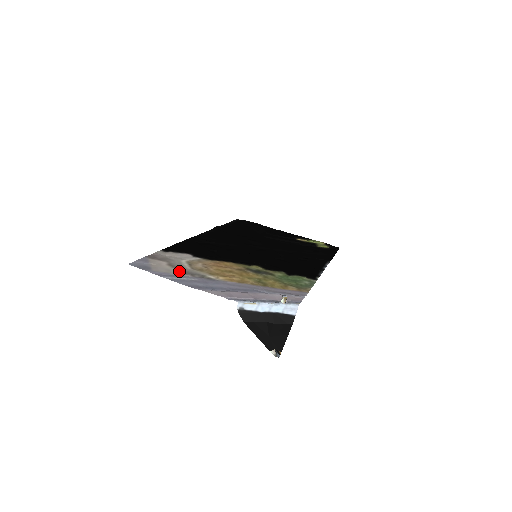
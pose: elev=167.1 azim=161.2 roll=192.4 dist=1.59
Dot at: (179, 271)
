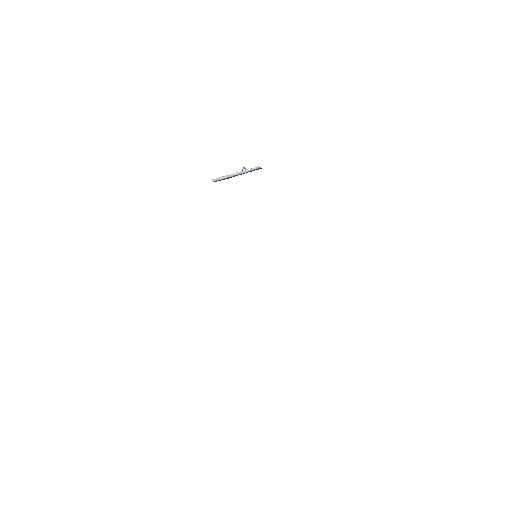
Dot at: occluded
